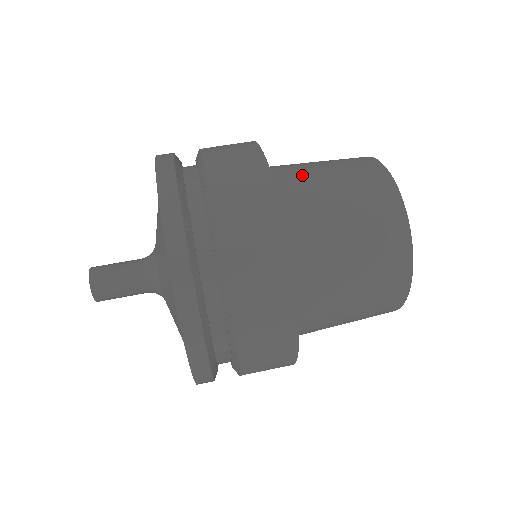
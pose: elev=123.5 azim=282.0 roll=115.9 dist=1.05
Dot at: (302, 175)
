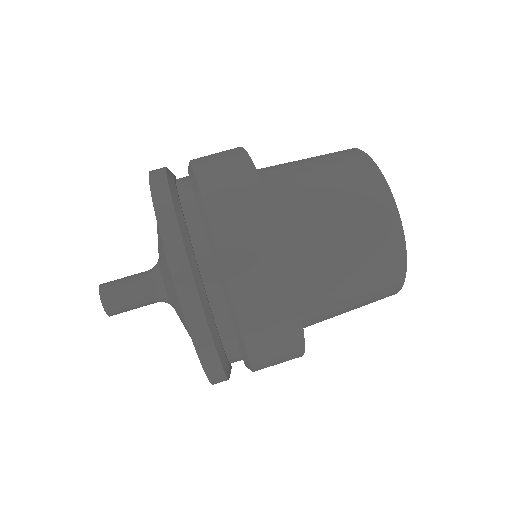
Dot at: (312, 224)
